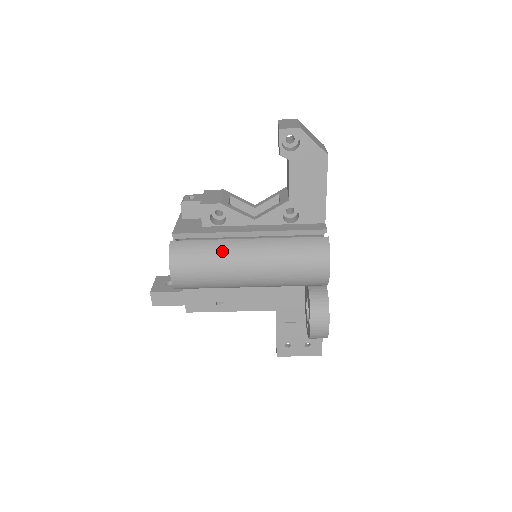
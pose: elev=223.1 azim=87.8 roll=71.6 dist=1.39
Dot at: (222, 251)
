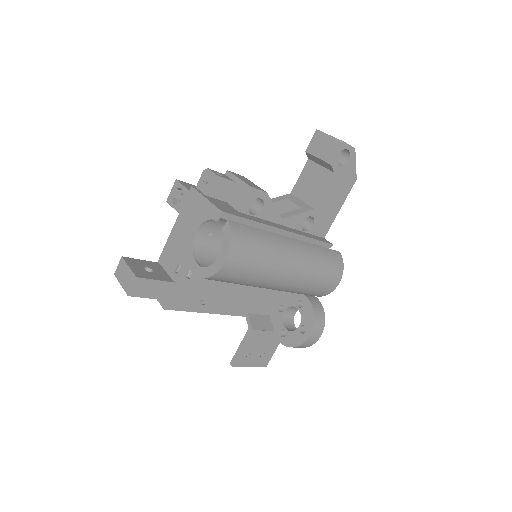
Dot at: (275, 245)
